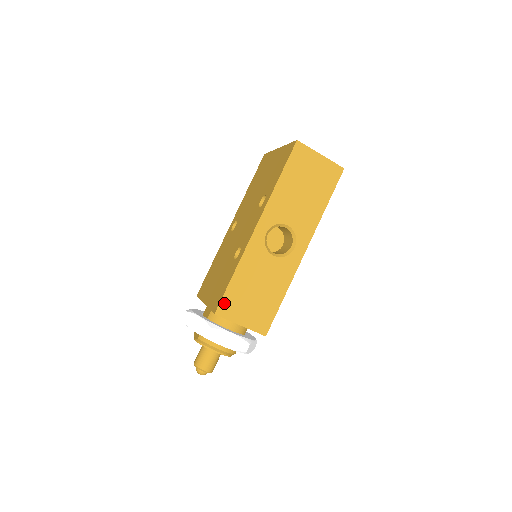
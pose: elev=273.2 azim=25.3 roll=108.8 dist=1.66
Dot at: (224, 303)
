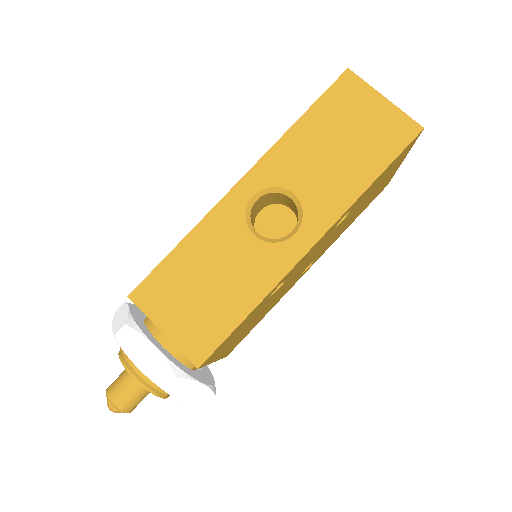
Dot at: (149, 284)
